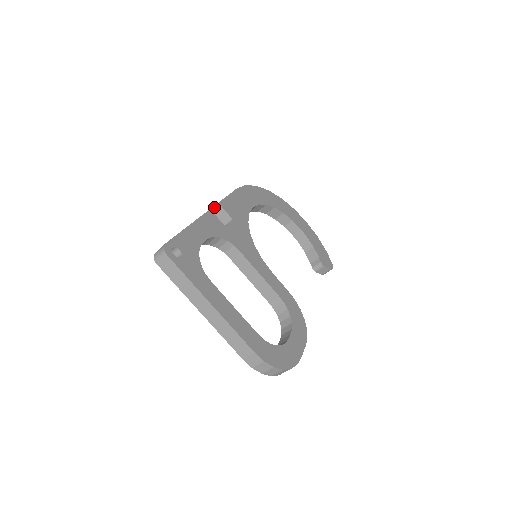
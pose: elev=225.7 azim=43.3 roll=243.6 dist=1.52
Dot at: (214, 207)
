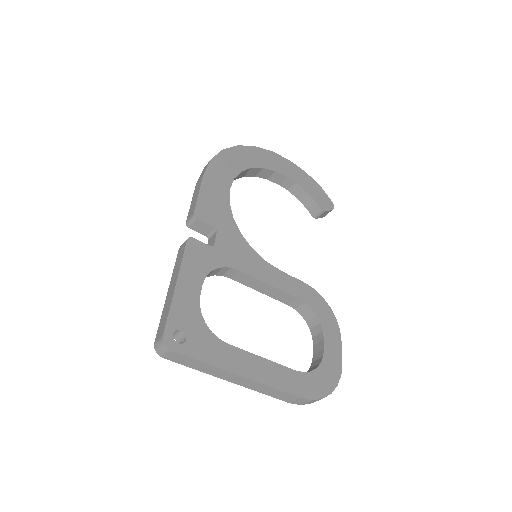
Dot at: (189, 221)
